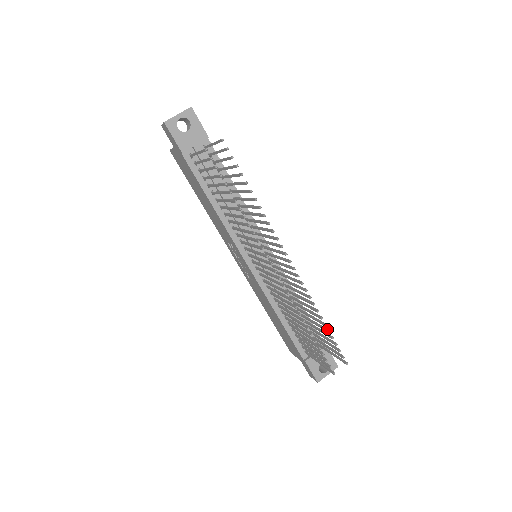
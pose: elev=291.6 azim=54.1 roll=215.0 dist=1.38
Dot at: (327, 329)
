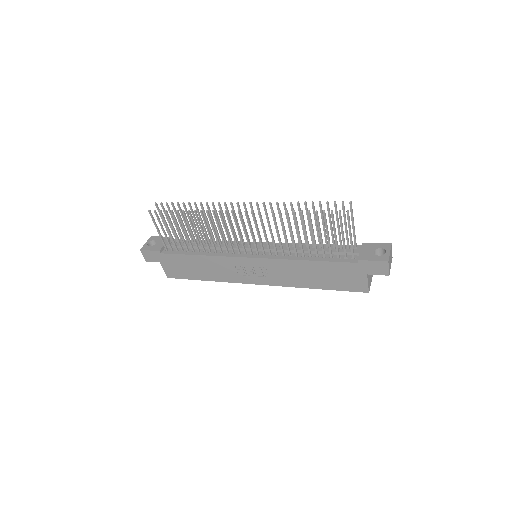
Dot at: (312, 205)
